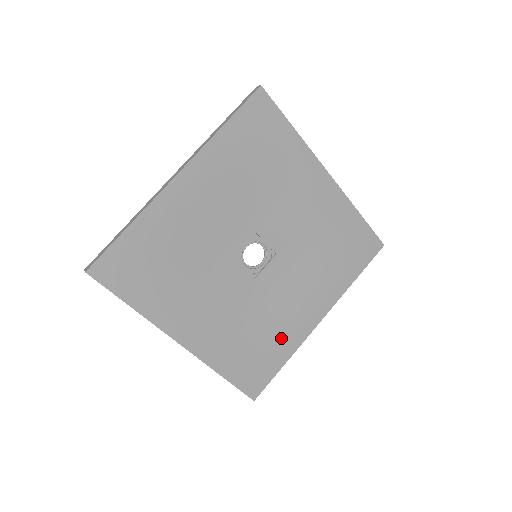
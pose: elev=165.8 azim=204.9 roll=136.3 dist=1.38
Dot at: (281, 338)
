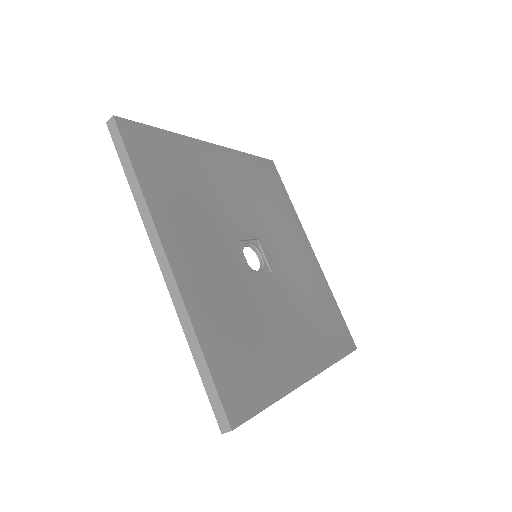
Dot at: (271, 362)
